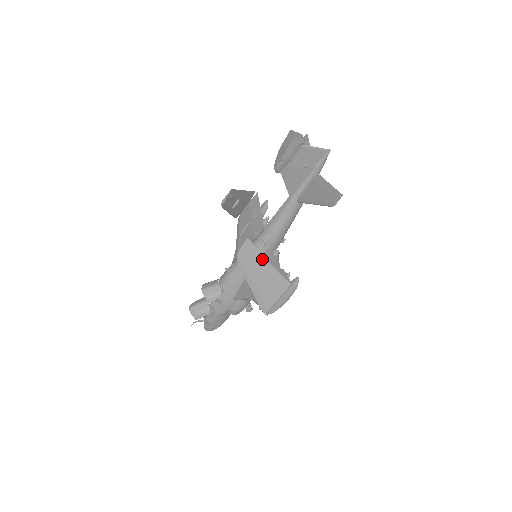
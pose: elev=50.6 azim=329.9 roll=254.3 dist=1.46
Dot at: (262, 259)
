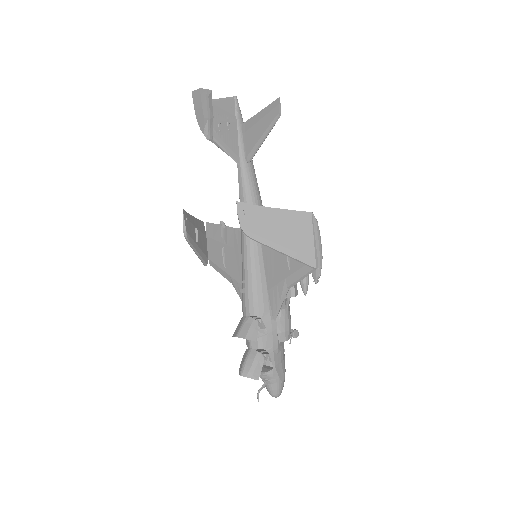
Dot at: (266, 211)
